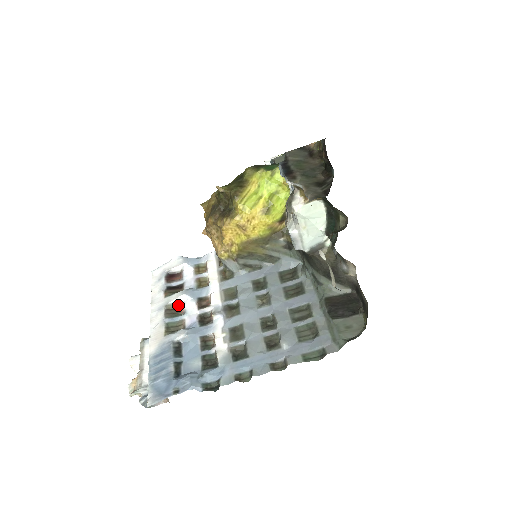
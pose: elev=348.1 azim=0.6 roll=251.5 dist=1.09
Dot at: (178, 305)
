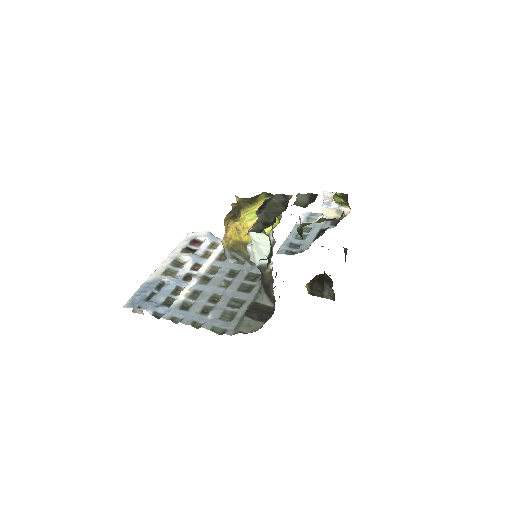
Dot at: (183, 261)
